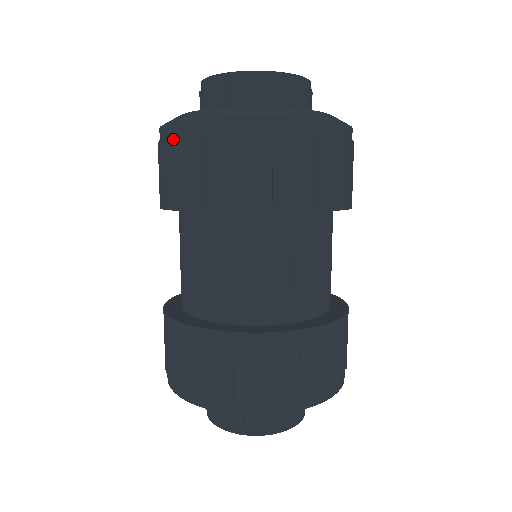
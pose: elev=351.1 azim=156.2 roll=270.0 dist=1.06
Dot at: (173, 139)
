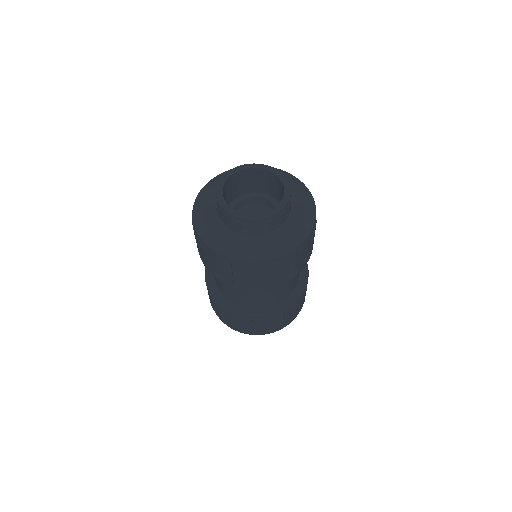
Dot at: (265, 266)
